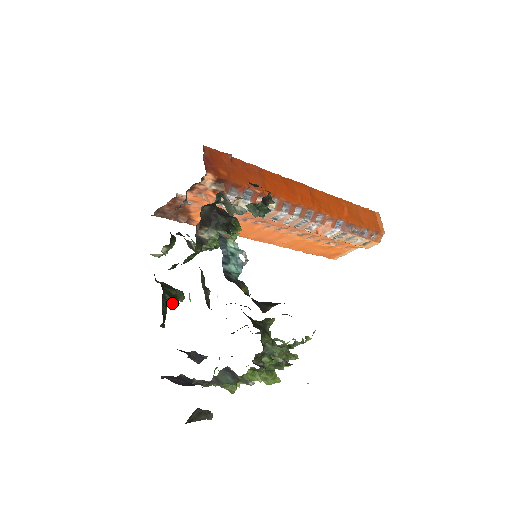
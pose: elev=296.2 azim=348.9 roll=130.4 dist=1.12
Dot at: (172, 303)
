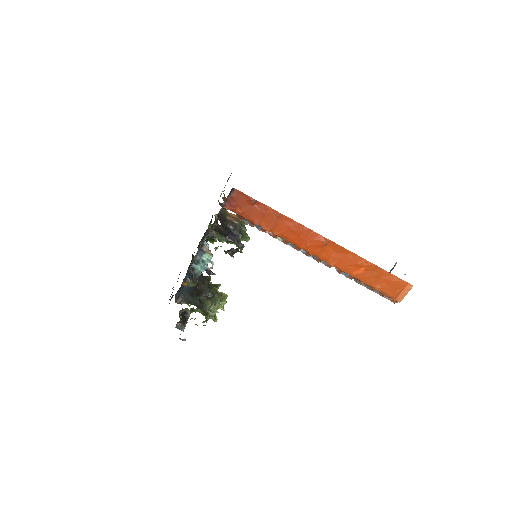
Dot at: (209, 241)
